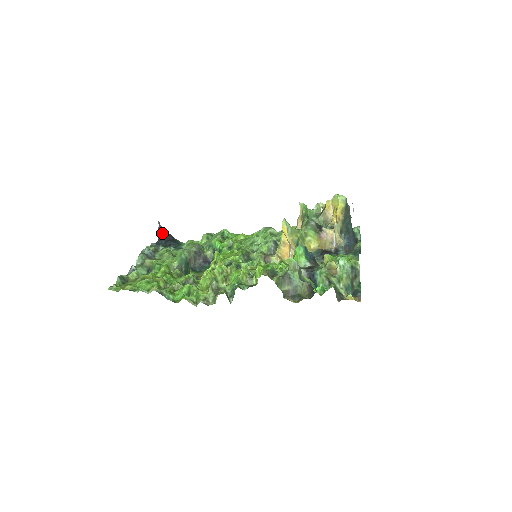
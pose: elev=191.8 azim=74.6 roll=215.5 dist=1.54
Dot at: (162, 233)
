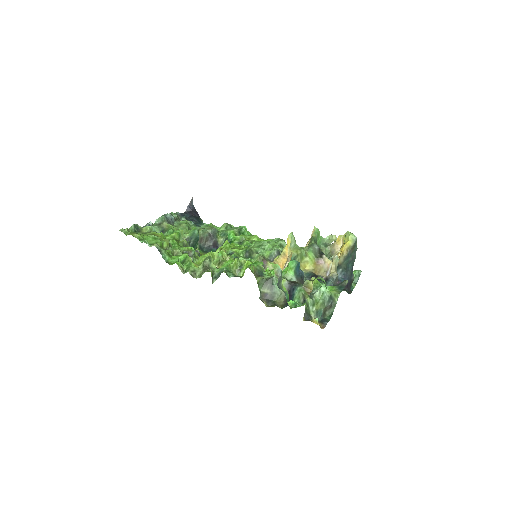
Dot at: (191, 208)
